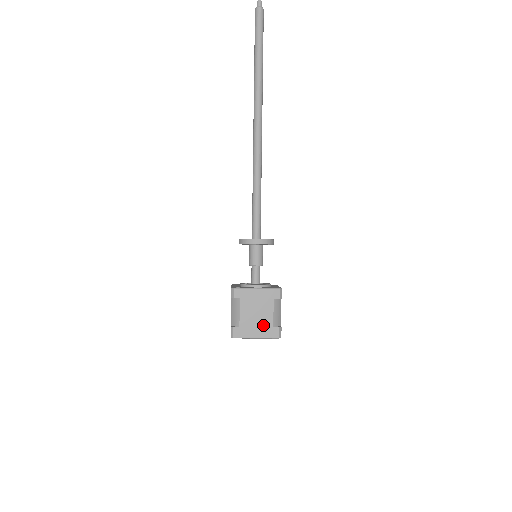
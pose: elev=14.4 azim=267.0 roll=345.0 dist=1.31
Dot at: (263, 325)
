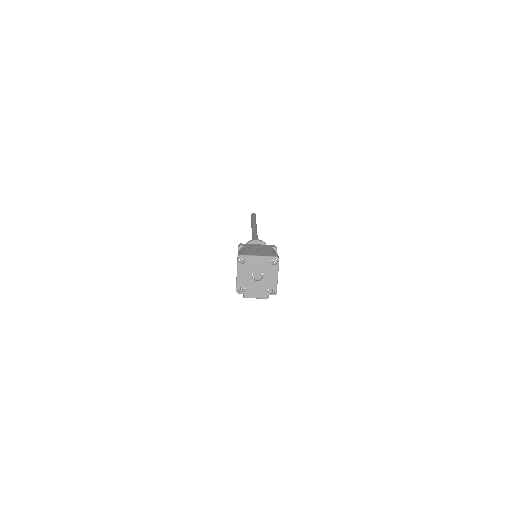
Dot at: (264, 253)
